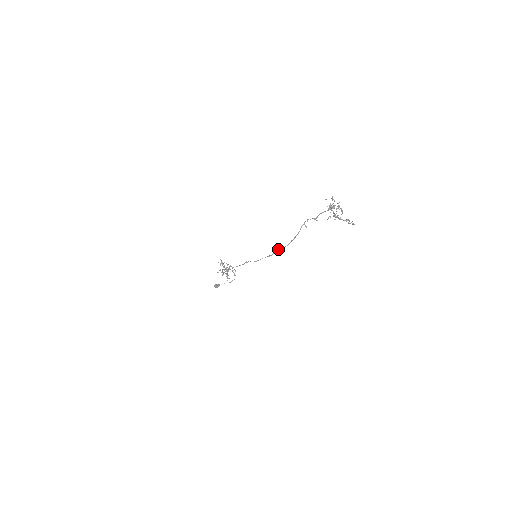
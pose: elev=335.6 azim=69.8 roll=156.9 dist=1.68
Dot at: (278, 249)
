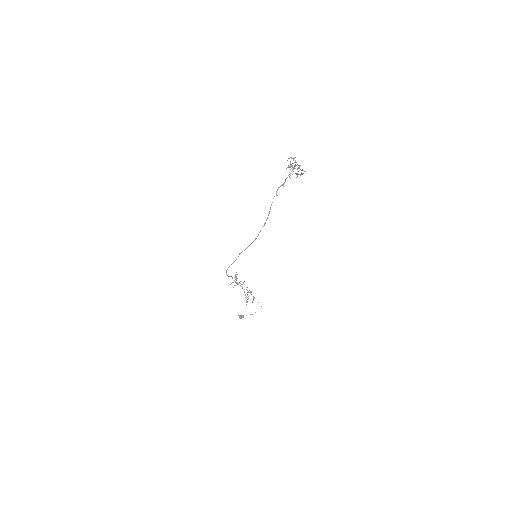
Dot at: occluded
